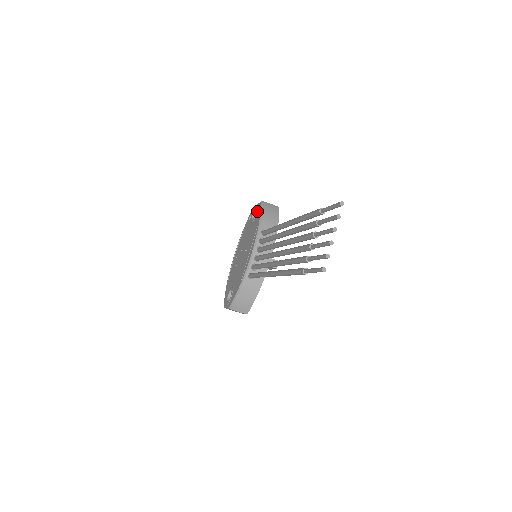
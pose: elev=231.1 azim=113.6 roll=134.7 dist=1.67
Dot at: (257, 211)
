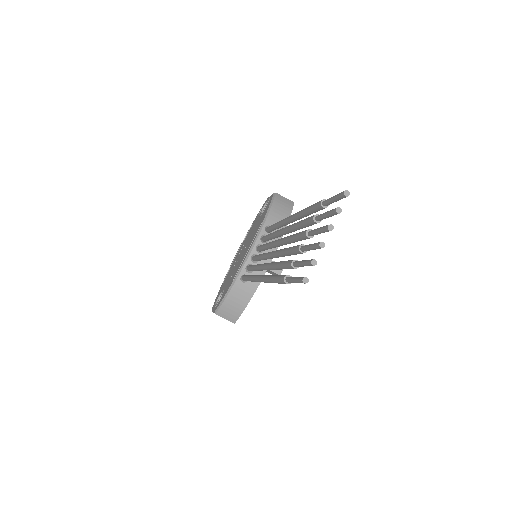
Dot at: (267, 204)
